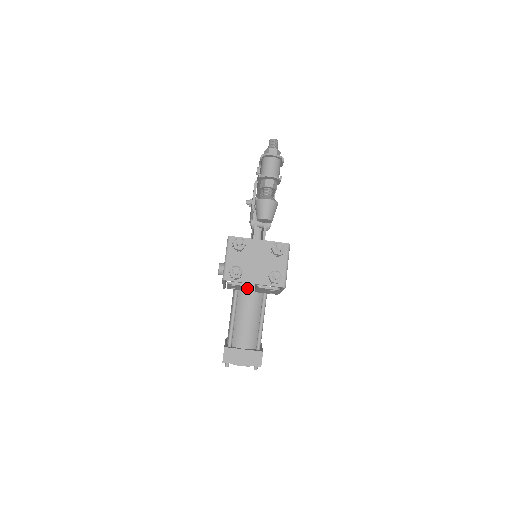
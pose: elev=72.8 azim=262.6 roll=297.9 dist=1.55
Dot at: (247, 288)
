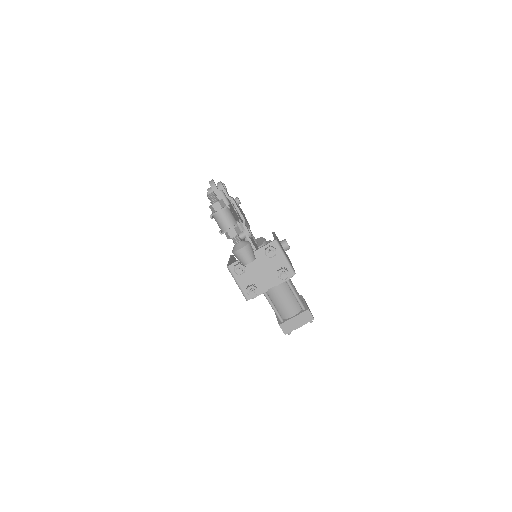
Dot at: occluded
